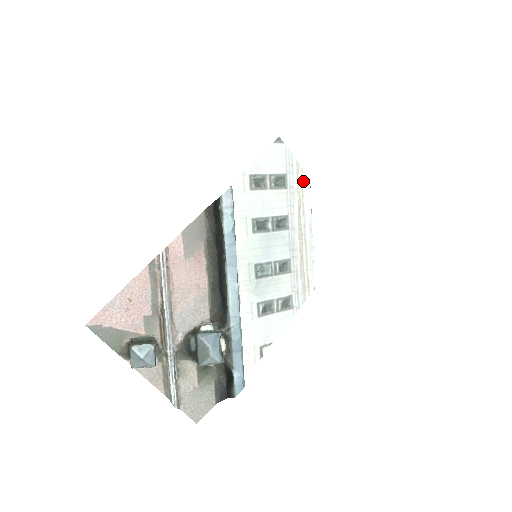
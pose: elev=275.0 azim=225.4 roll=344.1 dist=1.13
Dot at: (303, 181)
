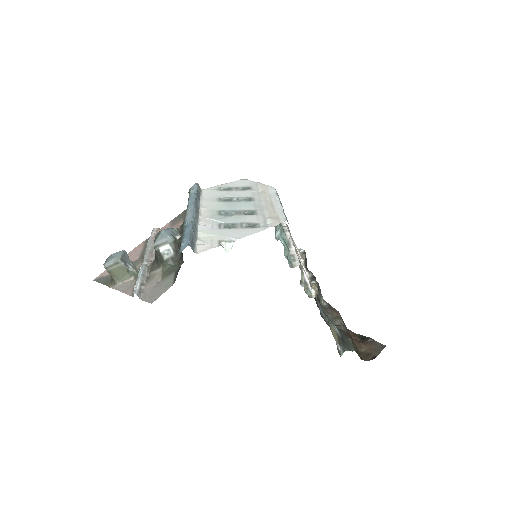
Dot at: (267, 188)
